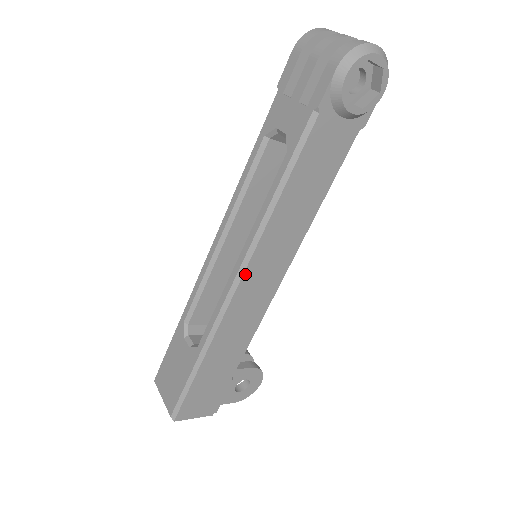
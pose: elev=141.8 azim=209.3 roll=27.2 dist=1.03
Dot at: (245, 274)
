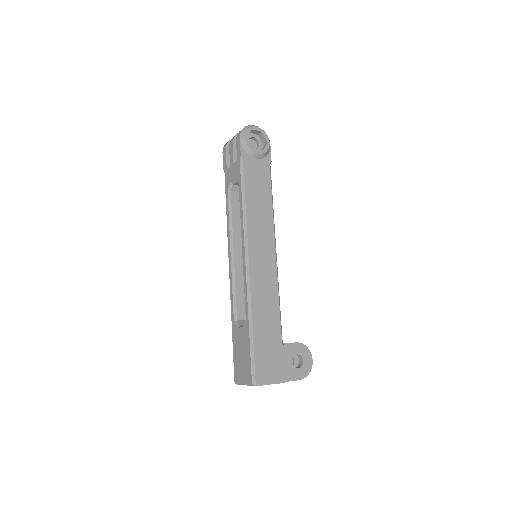
Dot at: (249, 254)
